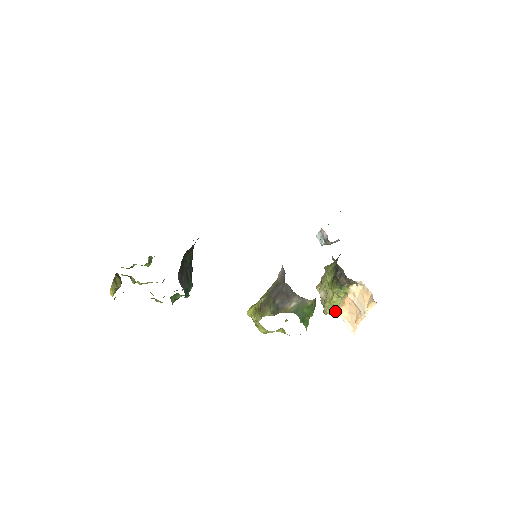
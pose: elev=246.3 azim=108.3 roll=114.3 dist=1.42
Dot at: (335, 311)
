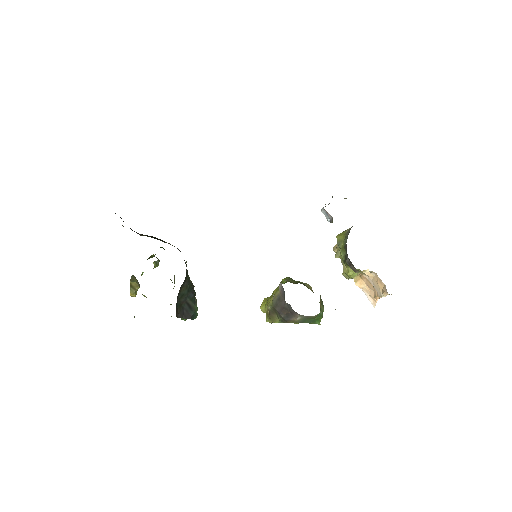
Dot at: occluded
